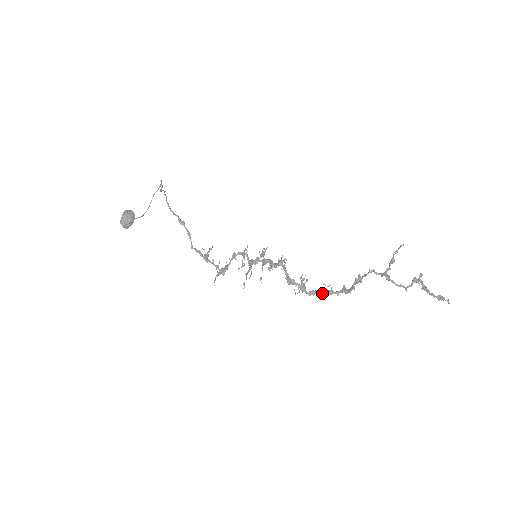
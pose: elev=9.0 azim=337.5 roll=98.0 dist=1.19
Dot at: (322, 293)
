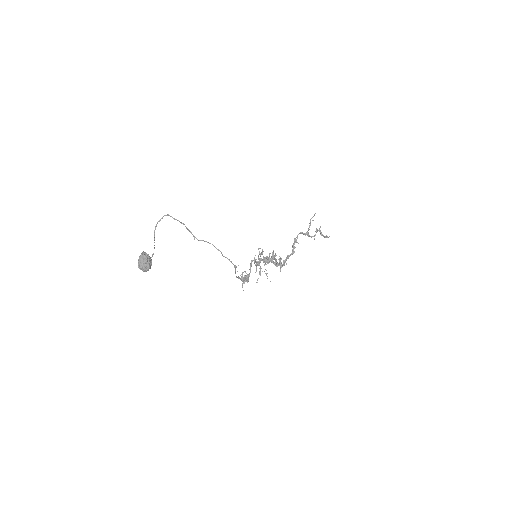
Dot at: occluded
